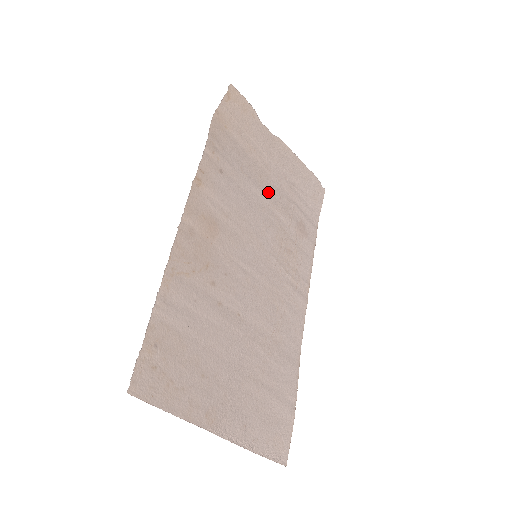
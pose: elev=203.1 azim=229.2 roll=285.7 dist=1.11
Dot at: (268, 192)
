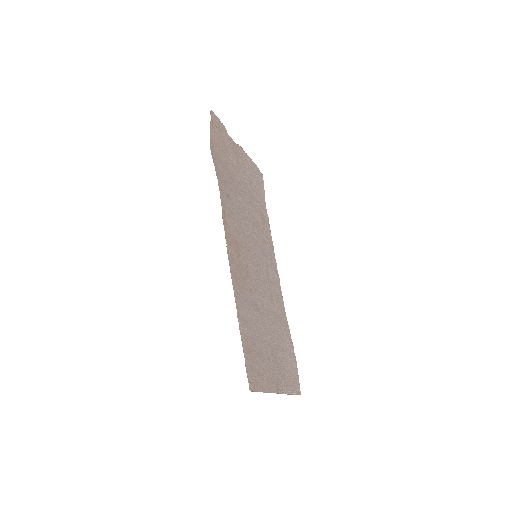
Dot at: (245, 197)
